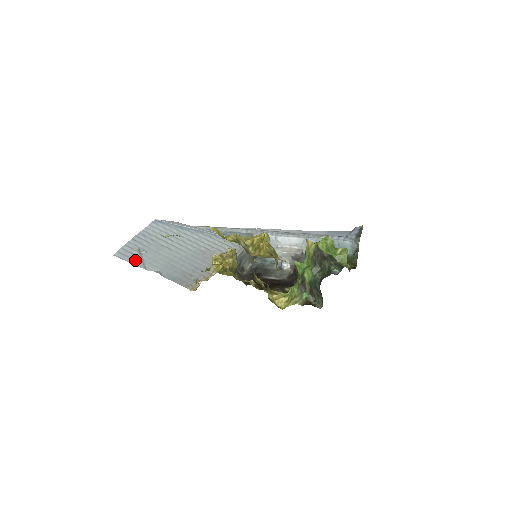
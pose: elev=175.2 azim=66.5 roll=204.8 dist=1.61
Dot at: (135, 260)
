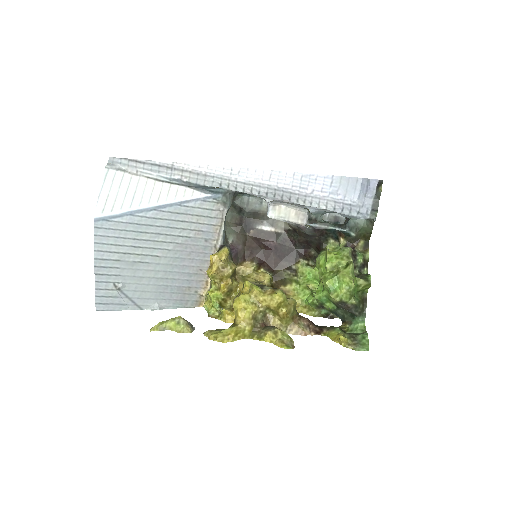
Dot at: (123, 304)
